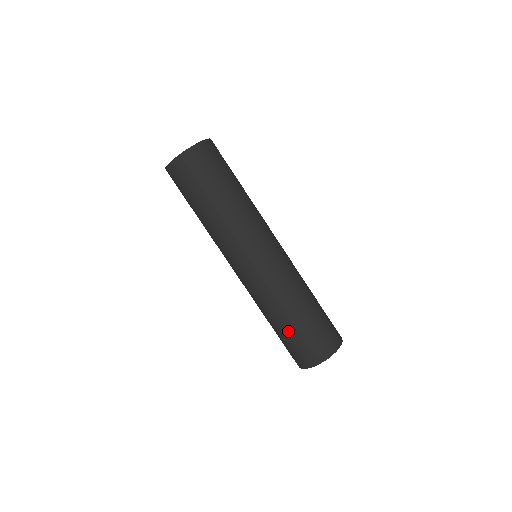
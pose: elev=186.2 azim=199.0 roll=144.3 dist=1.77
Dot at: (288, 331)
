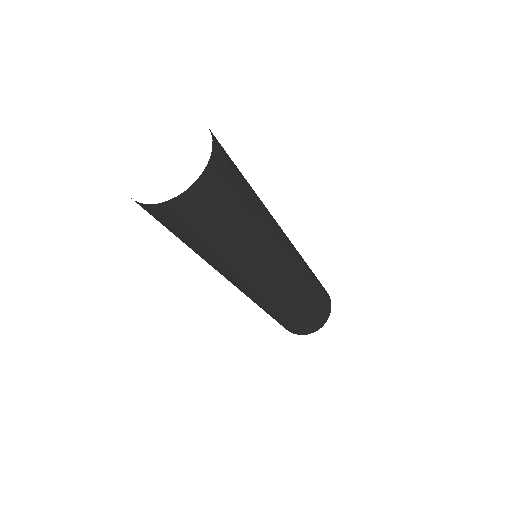
Dot at: (296, 320)
